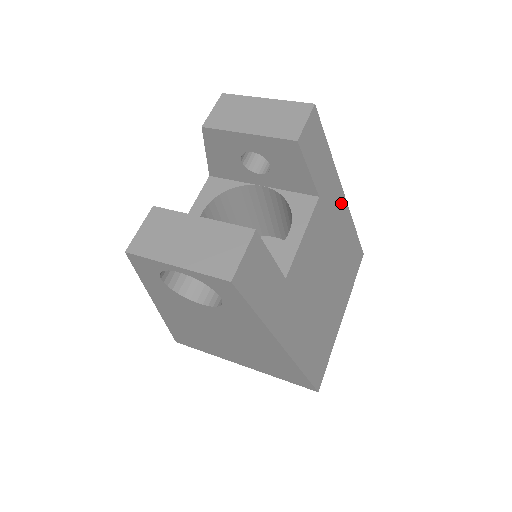
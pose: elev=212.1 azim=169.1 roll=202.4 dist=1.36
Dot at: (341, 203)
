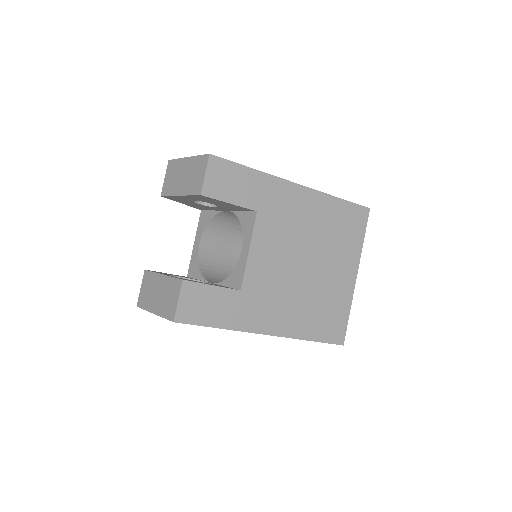
Dot at: (298, 194)
